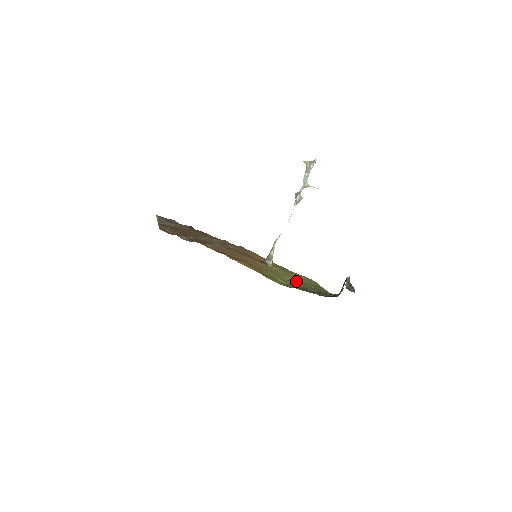
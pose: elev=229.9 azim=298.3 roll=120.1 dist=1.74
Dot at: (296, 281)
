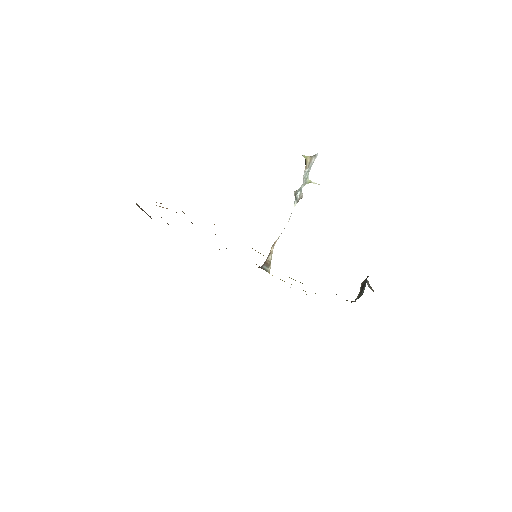
Dot at: occluded
